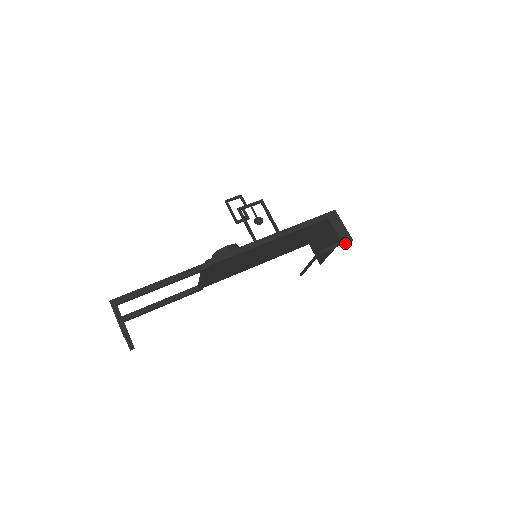
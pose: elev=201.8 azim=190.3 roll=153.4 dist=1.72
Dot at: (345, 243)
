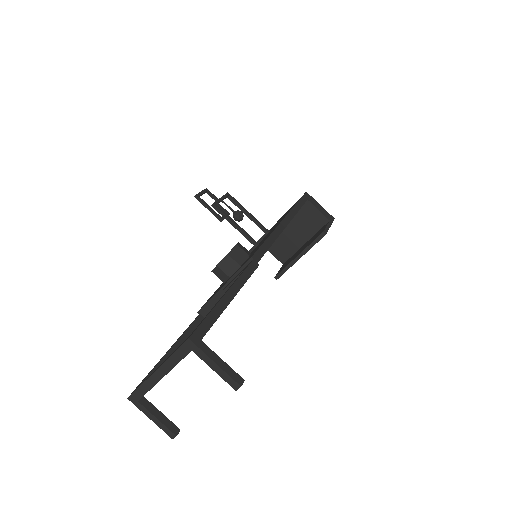
Dot at: (332, 222)
